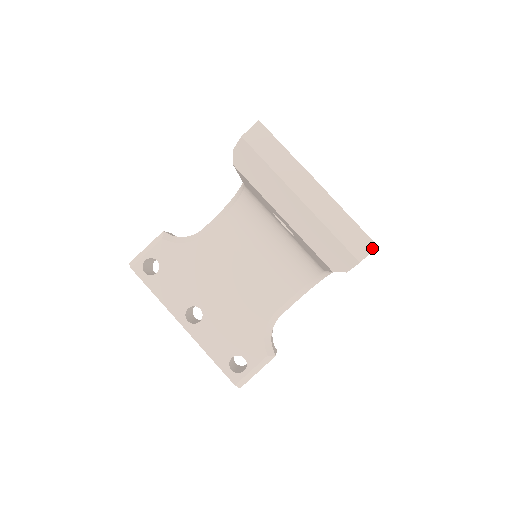
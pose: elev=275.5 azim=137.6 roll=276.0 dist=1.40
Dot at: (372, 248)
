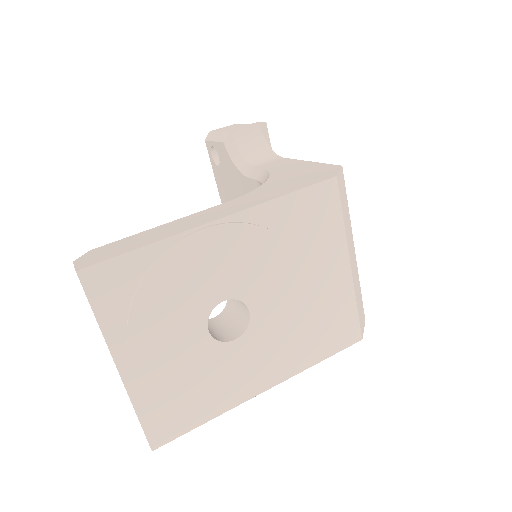
Dot at: (149, 445)
